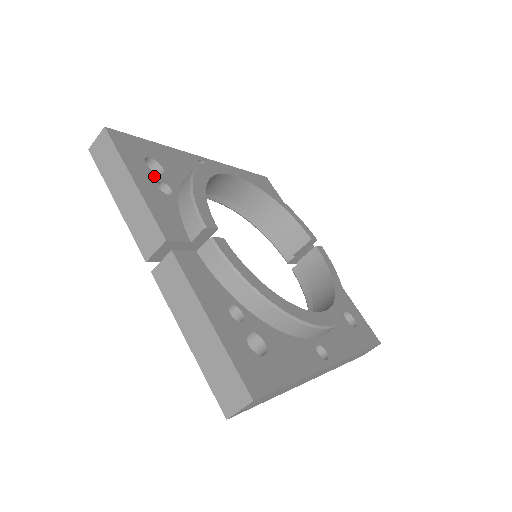
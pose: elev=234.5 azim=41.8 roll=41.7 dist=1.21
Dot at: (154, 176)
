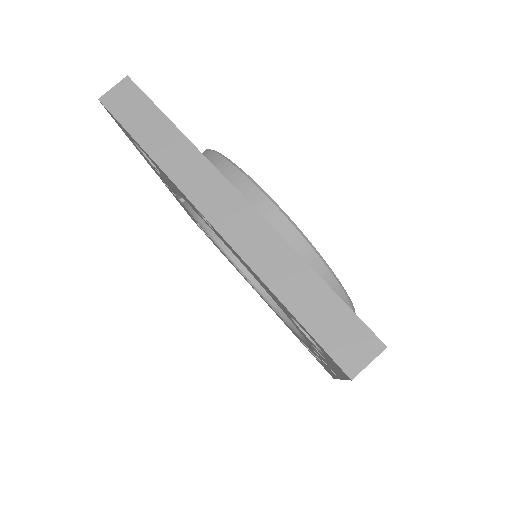
Dot at: occluded
